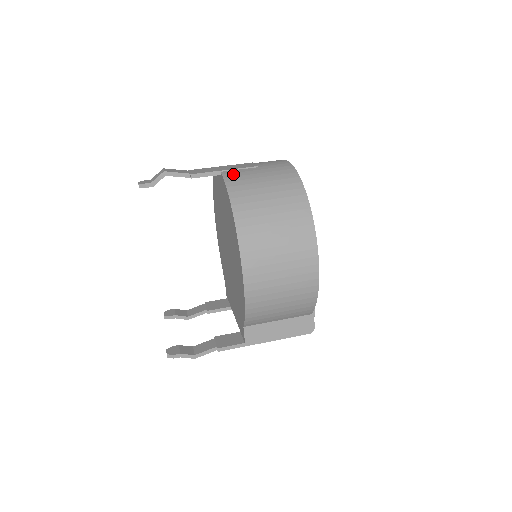
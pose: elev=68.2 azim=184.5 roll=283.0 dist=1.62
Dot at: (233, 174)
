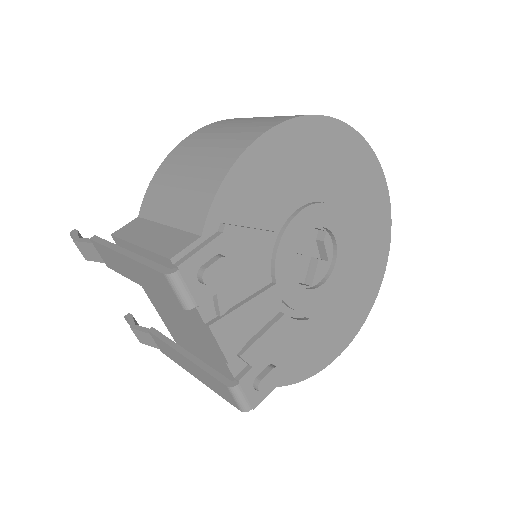
Dot at: occluded
